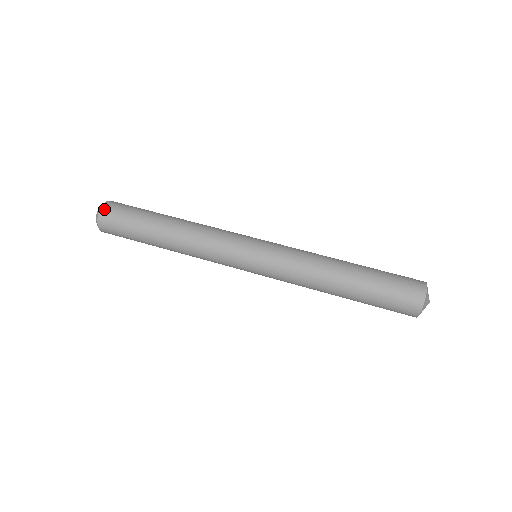
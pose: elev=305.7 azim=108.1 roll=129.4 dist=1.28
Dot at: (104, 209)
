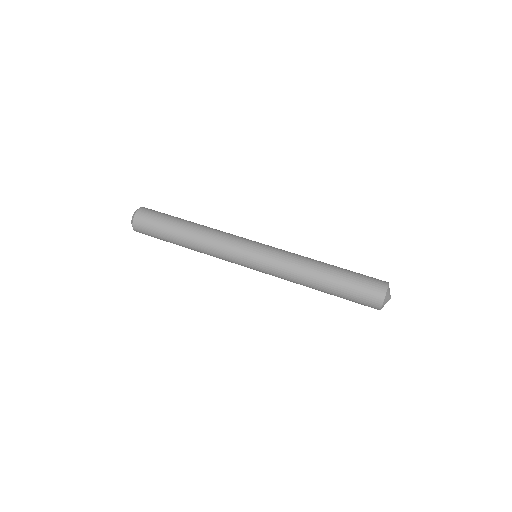
Dot at: (139, 212)
